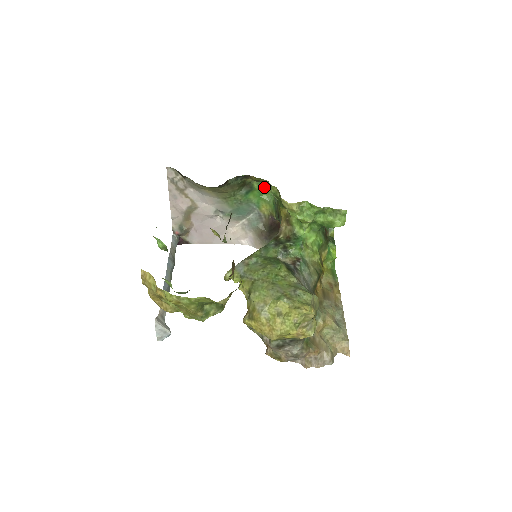
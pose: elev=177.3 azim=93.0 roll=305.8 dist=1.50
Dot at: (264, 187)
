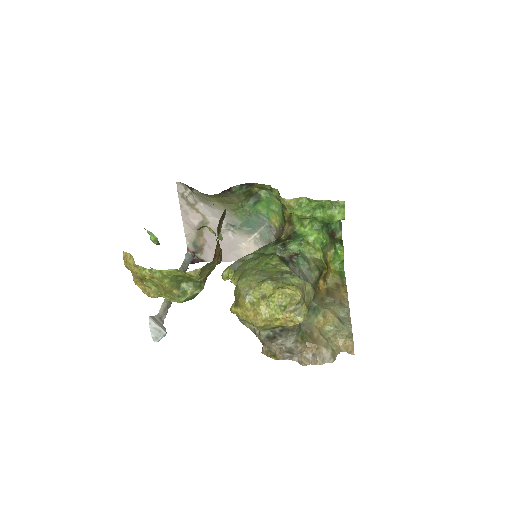
Dot at: (272, 197)
